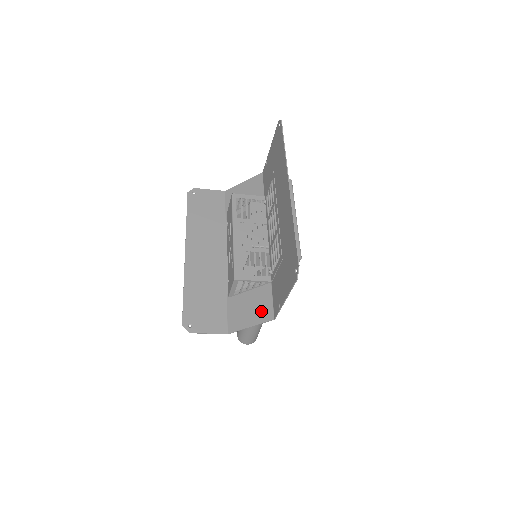
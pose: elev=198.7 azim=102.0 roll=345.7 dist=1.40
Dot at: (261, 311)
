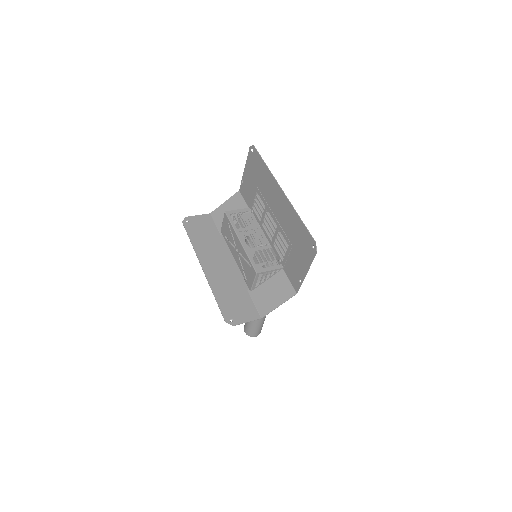
Dot at: (283, 292)
